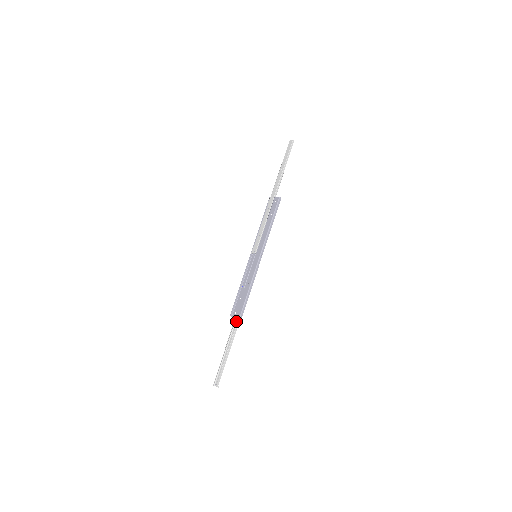
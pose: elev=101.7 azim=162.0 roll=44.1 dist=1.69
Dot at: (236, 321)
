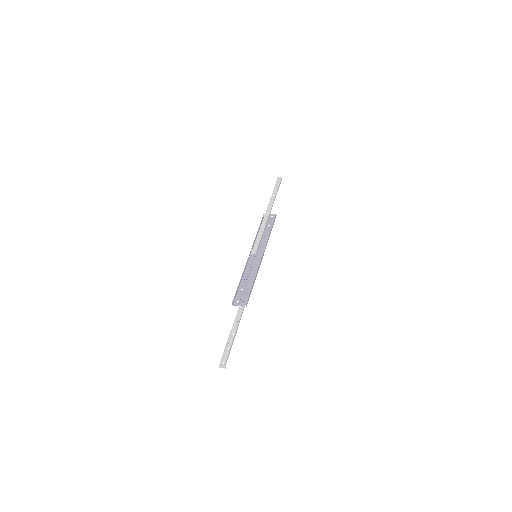
Dot at: (240, 308)
